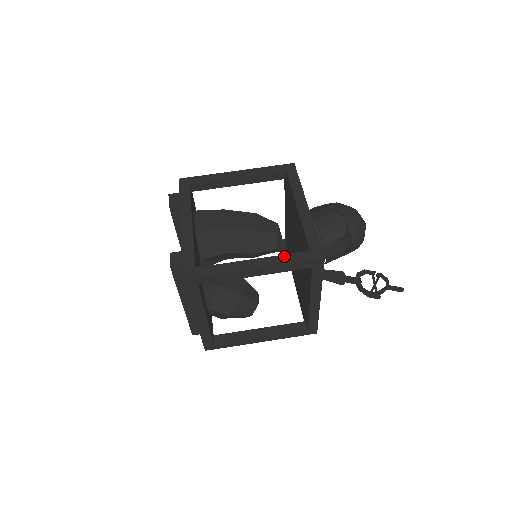
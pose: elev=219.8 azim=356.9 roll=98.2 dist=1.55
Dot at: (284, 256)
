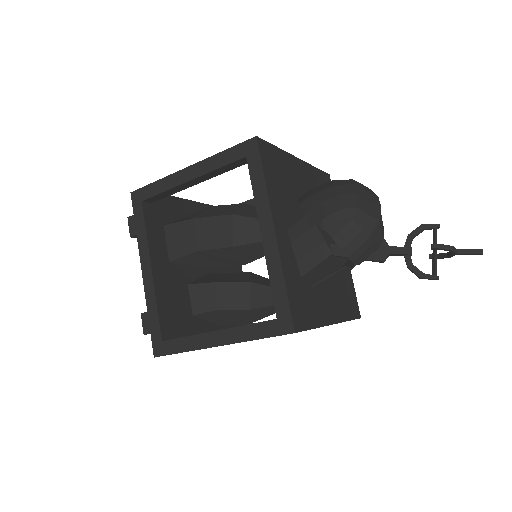
Dot at: (247, 327)
